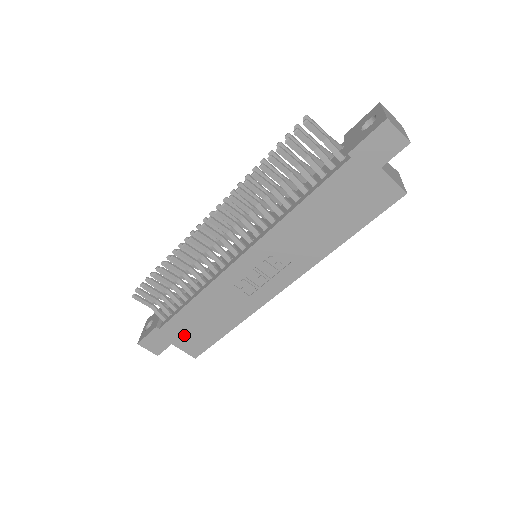
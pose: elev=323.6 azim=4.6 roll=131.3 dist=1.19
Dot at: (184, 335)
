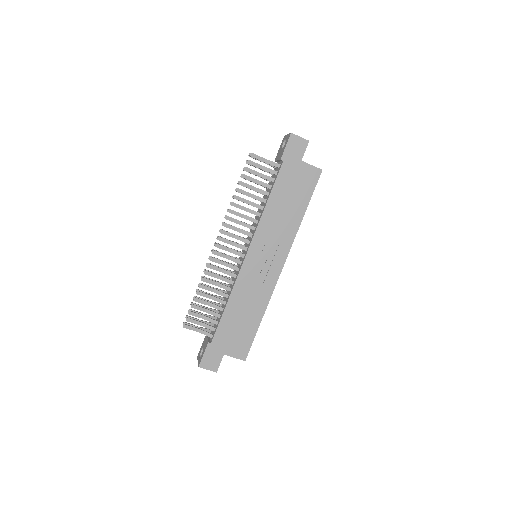
Dot at: (230, 341)
